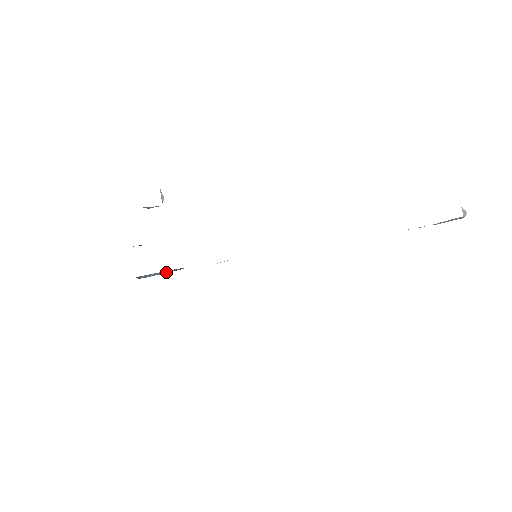
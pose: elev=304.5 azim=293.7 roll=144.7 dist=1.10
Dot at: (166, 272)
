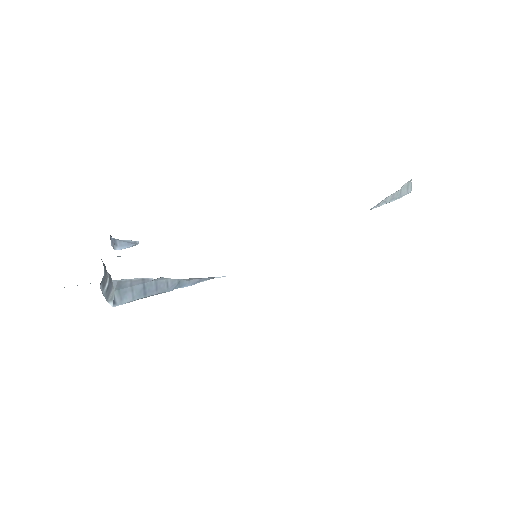
Dot at: (152, 292)
